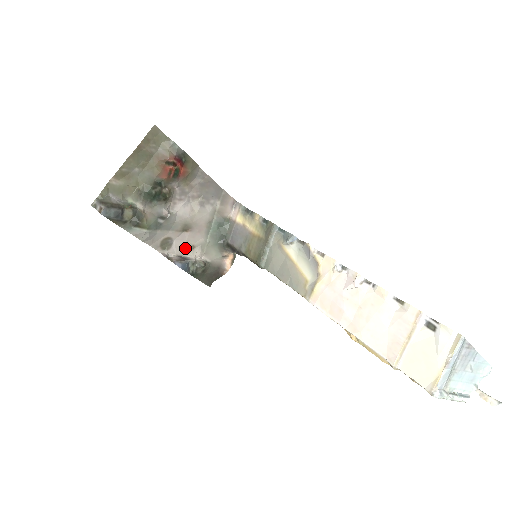
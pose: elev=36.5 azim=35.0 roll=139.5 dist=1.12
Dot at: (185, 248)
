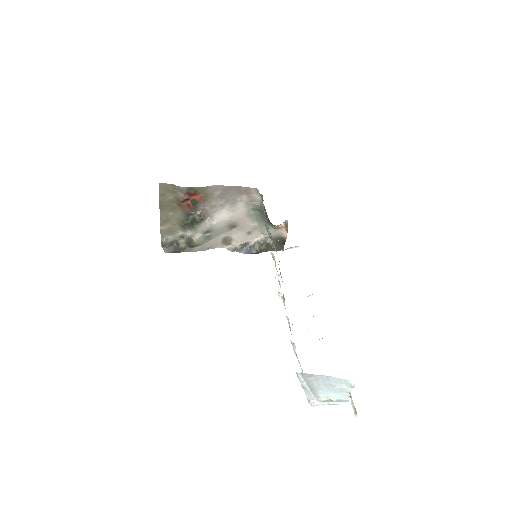
Dot at: (243, 237)
